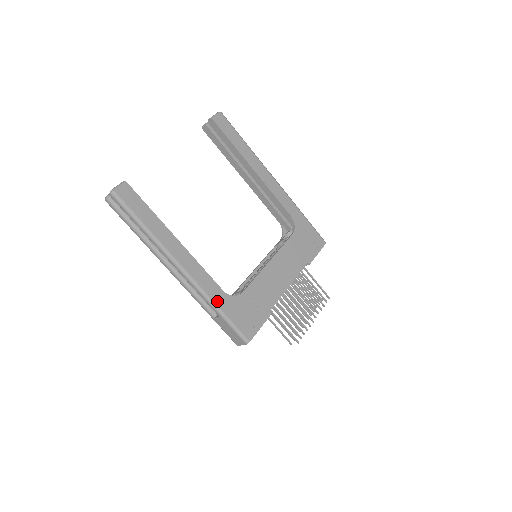
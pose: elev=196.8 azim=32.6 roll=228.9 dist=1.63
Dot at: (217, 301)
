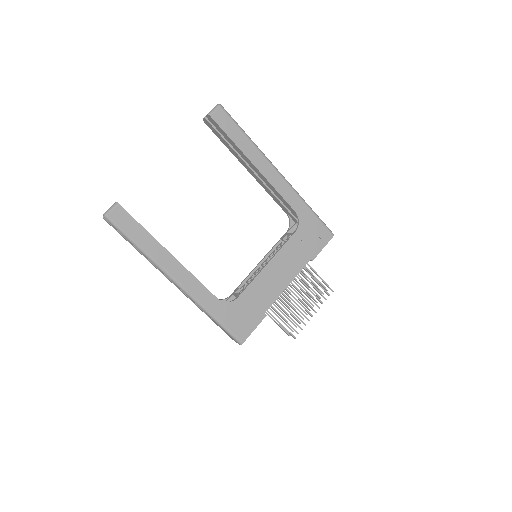
Dot at: (211, 309)
